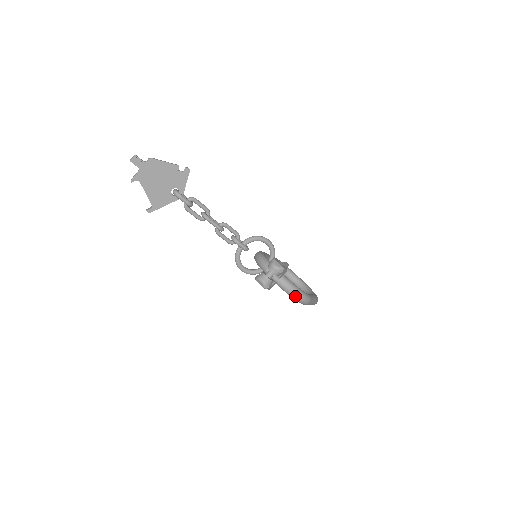
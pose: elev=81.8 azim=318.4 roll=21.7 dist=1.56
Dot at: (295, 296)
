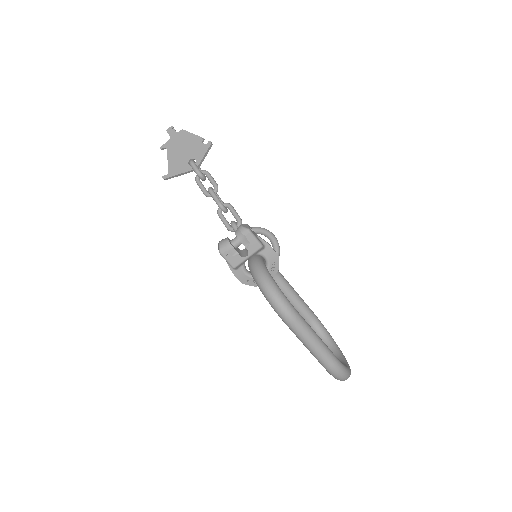
Dot at: (264, 288)
